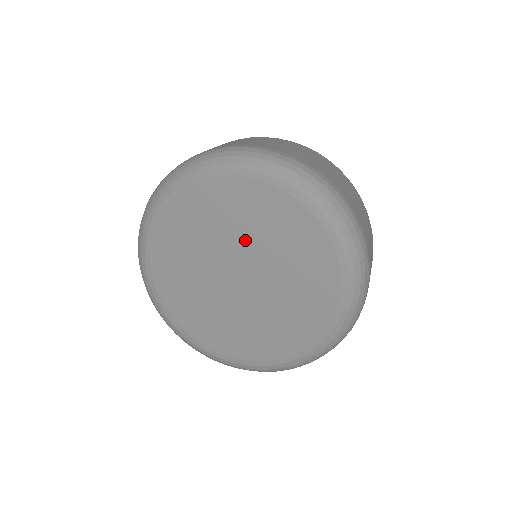
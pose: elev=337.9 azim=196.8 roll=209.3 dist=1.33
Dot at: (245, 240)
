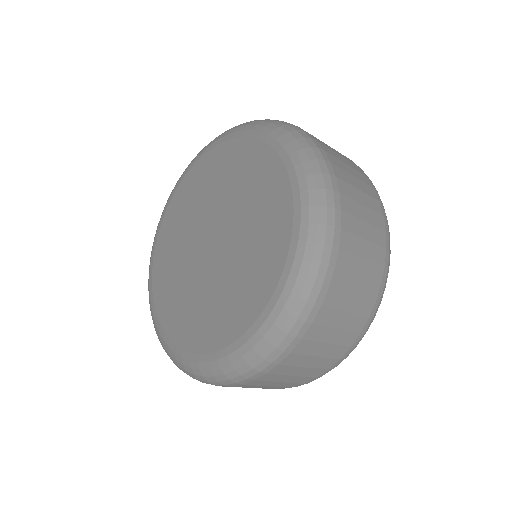
Dot at: (238, 213)
